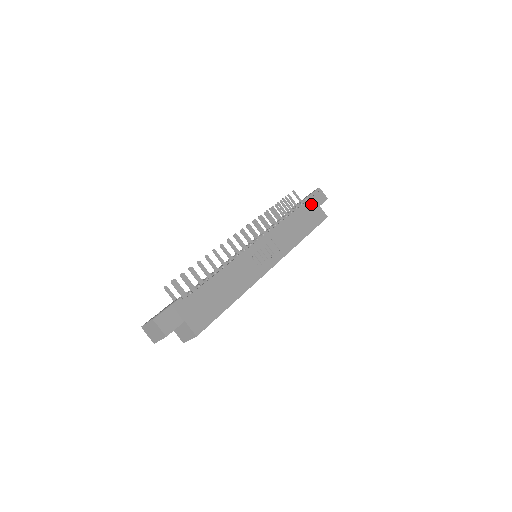
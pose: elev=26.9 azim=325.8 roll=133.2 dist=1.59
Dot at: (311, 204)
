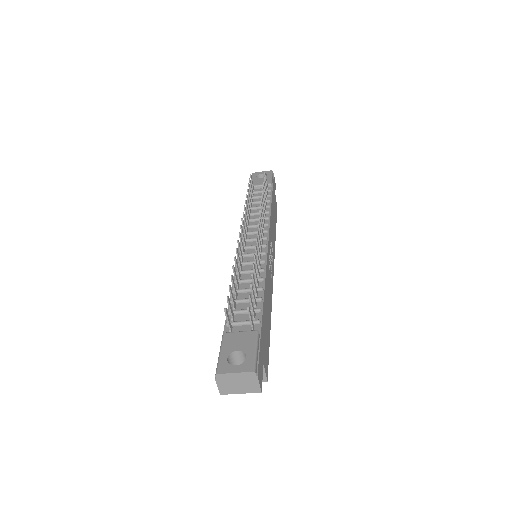
Dot at: occluded
